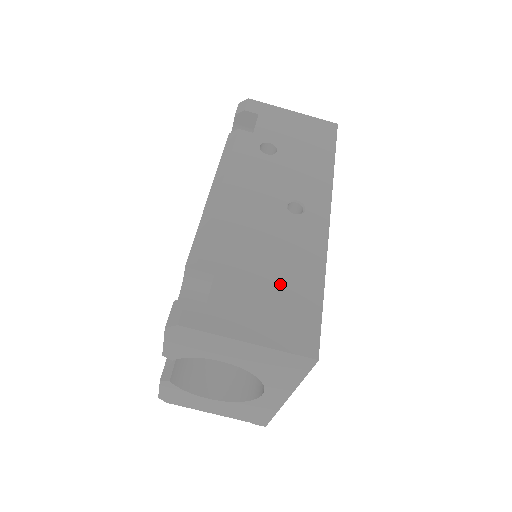
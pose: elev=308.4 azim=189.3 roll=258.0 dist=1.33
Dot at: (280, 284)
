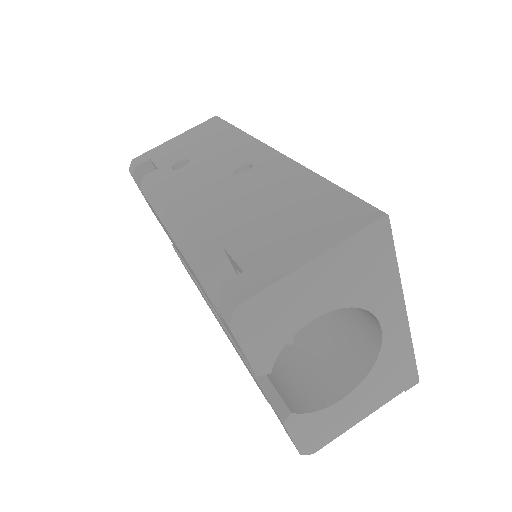
Dot at: (290, 209)
